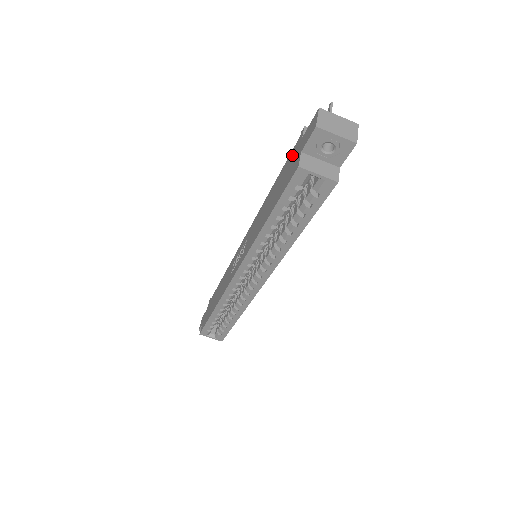
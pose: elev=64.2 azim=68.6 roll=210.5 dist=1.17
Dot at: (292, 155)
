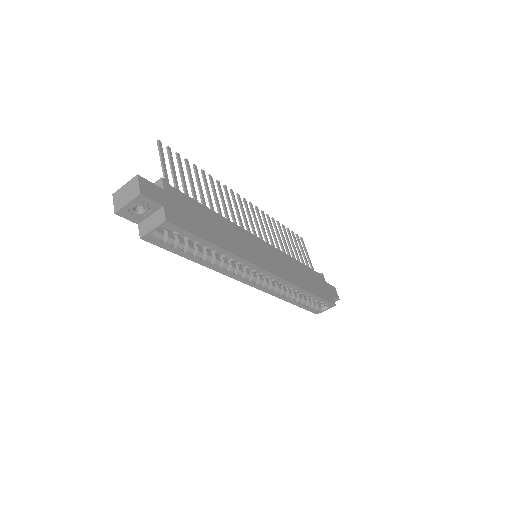
Dot at: occluded
